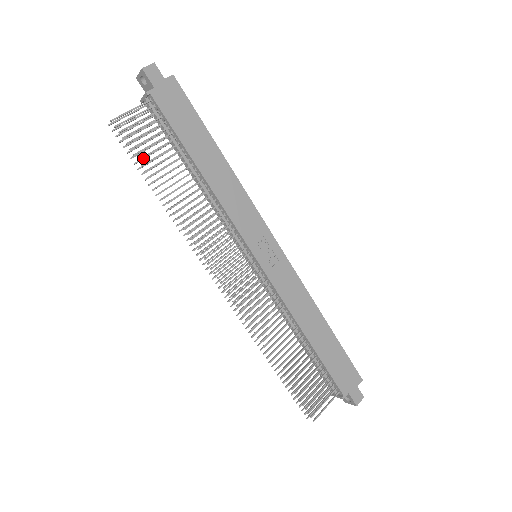
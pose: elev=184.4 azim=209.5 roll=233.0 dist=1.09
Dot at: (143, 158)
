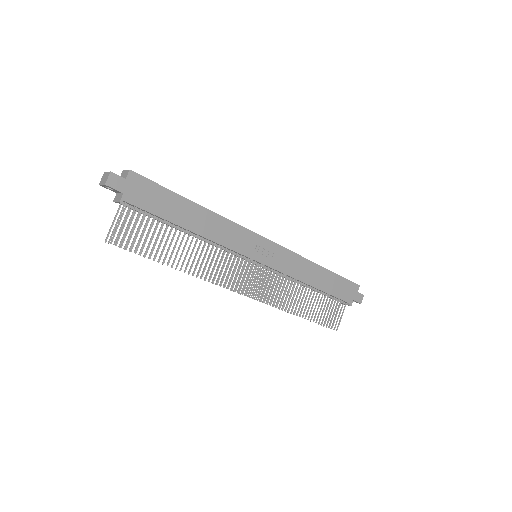
Dot at: (143, 247)
